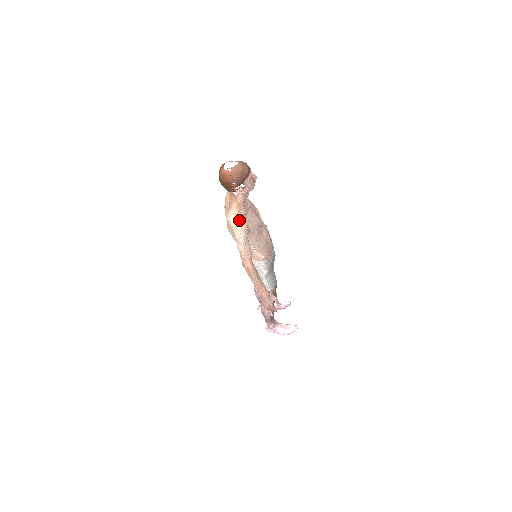
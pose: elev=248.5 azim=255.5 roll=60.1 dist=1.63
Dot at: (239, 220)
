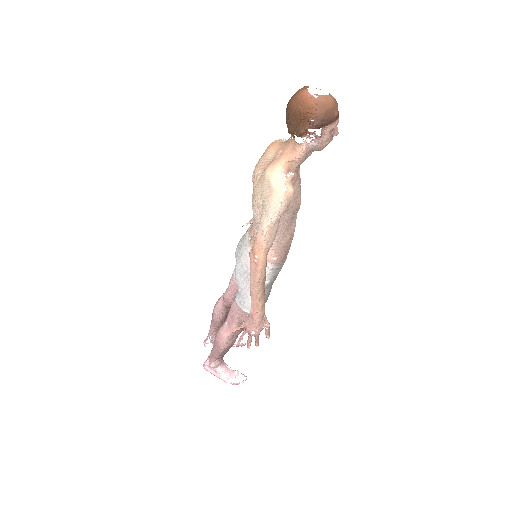
Dot at: (287, 182)
